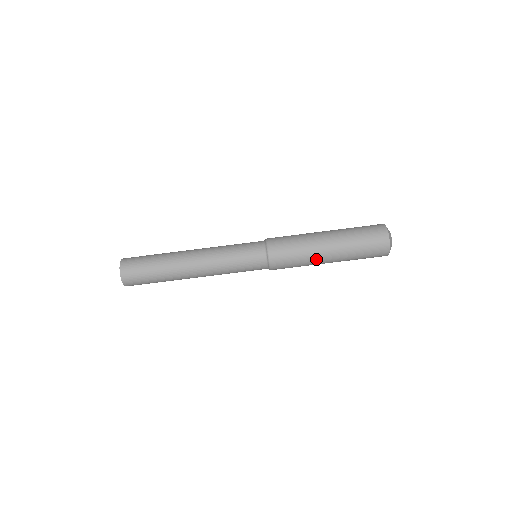
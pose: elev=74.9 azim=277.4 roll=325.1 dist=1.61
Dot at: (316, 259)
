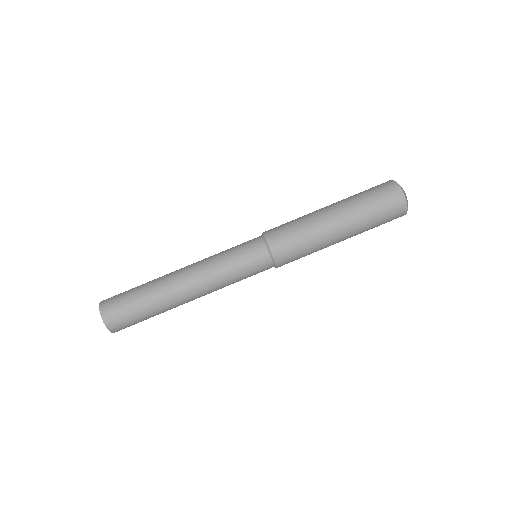
Dot at: (327, 246)
